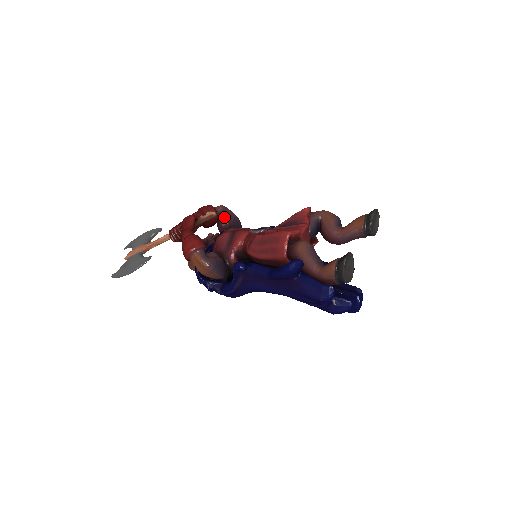
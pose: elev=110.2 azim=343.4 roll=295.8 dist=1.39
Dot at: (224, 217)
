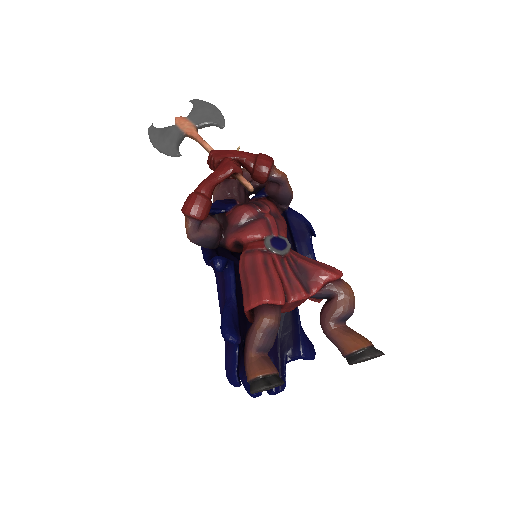
Dot at: (276, 184)
